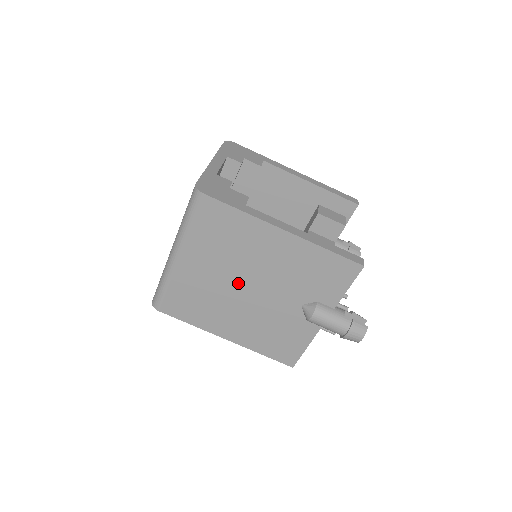
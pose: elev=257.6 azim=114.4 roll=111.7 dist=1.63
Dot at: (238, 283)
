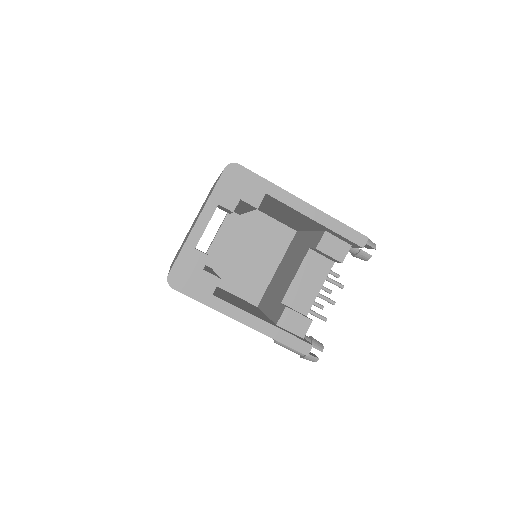
Dot at: occluded
